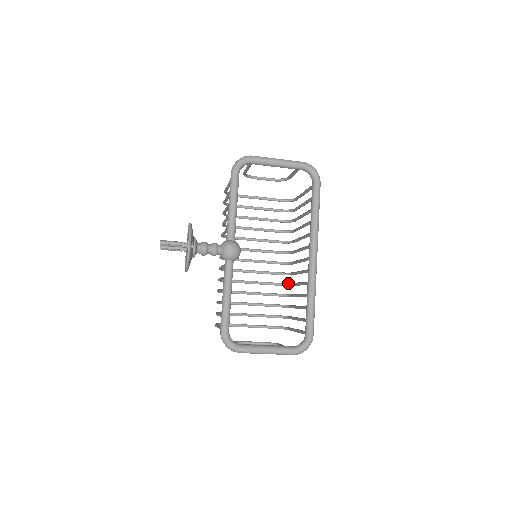
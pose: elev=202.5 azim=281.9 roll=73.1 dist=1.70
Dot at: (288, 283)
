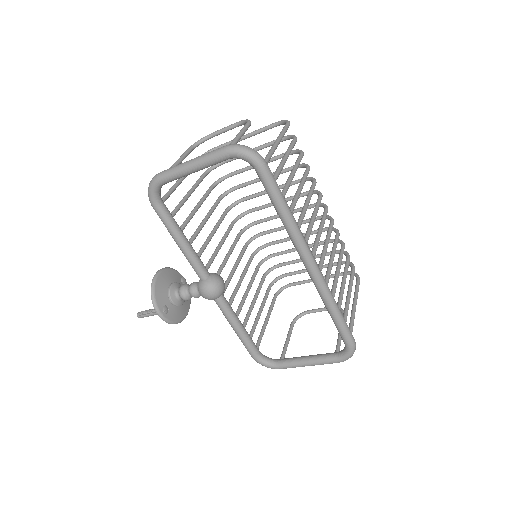
Dot at: (334, 230)
